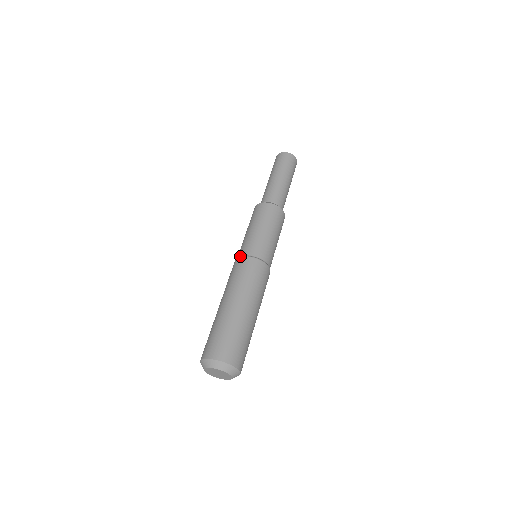
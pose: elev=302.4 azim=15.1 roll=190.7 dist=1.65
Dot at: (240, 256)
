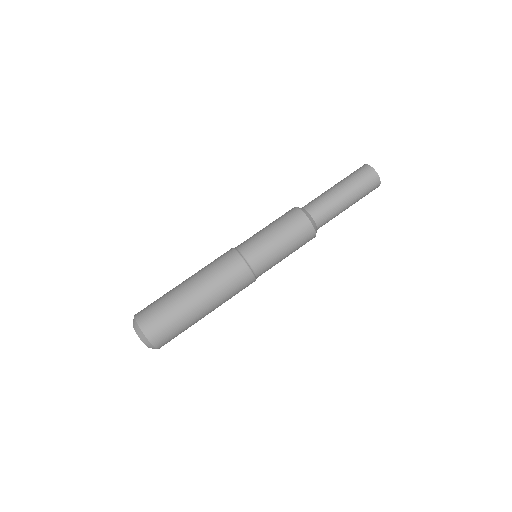
Dot at: occluded
